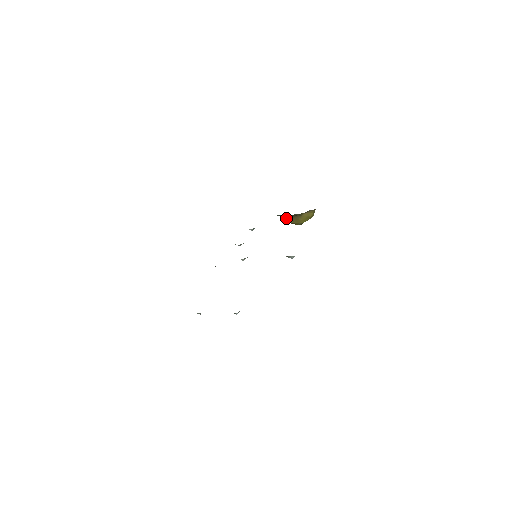
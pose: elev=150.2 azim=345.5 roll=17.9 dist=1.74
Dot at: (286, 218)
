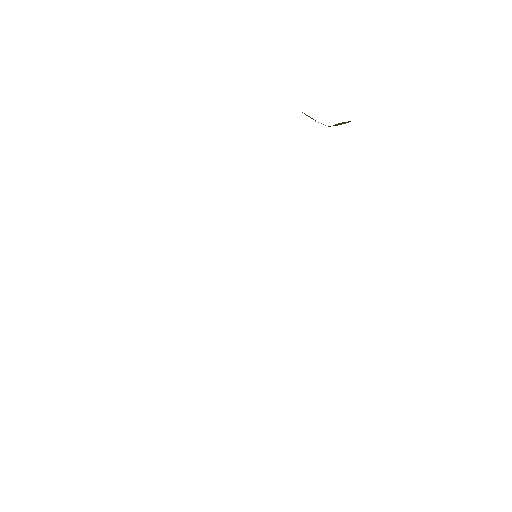
Dot at: (304, 113)
